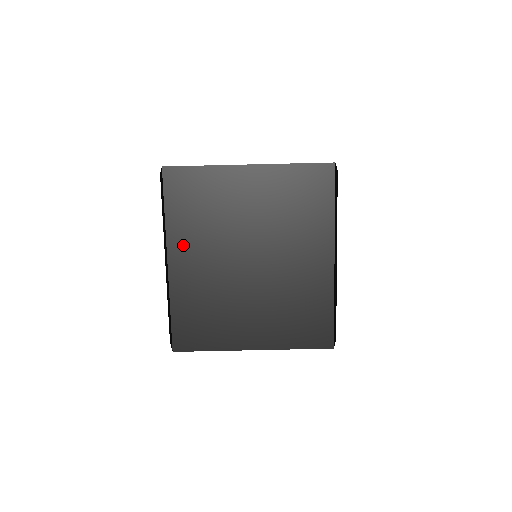
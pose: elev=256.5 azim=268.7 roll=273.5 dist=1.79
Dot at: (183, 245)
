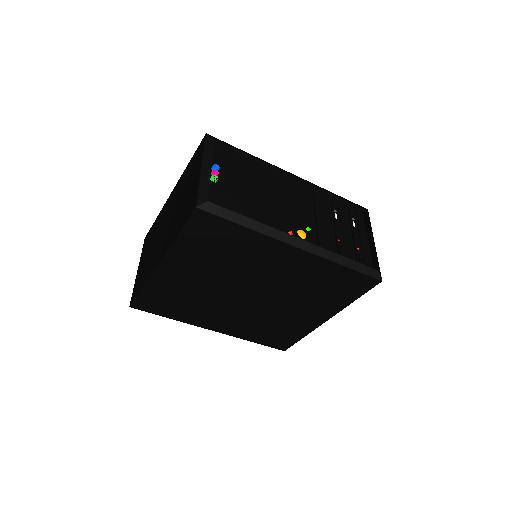
Dot at: (205, 320)
